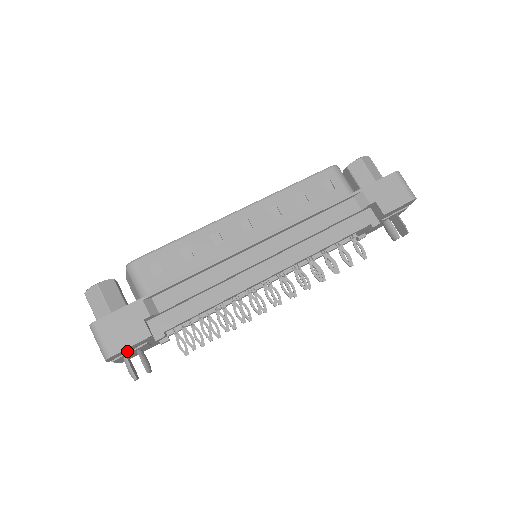
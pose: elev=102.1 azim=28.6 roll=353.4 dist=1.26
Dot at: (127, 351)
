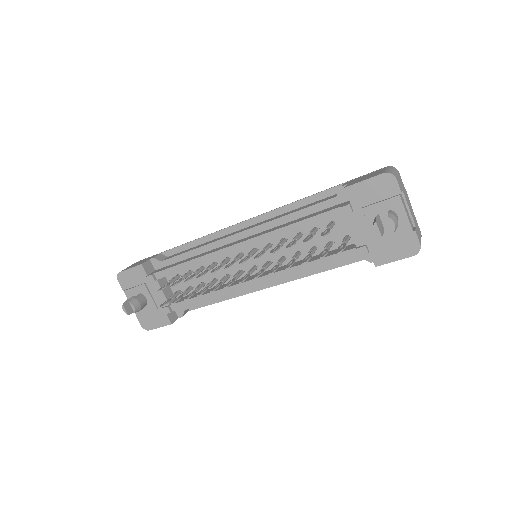
Dot at: (133, 283)
